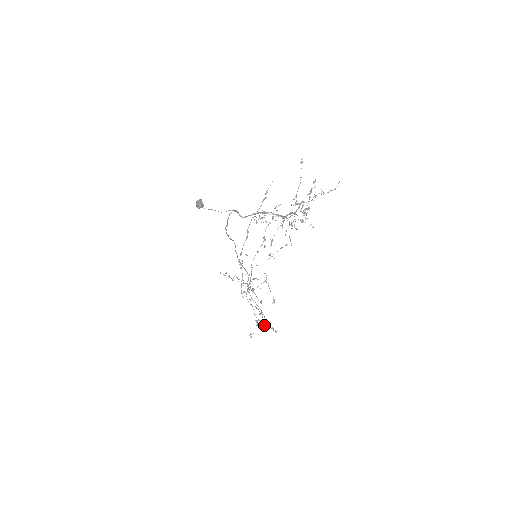
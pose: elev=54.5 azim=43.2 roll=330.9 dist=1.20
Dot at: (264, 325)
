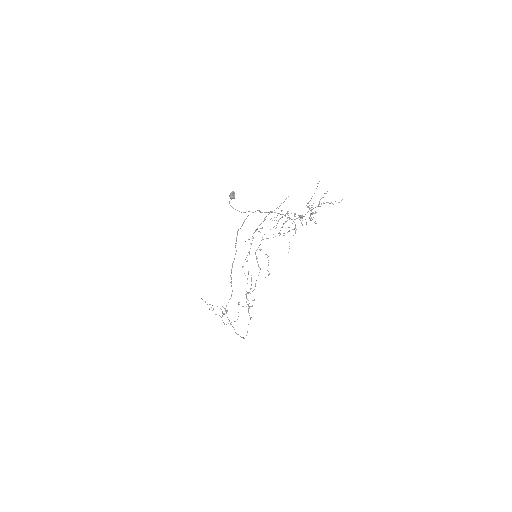
Dot at: (248, 305)
